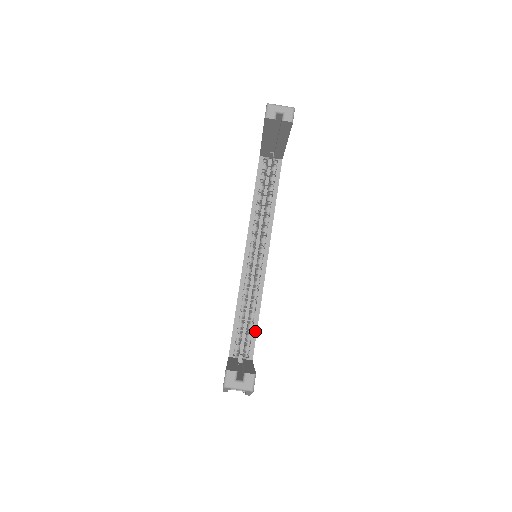
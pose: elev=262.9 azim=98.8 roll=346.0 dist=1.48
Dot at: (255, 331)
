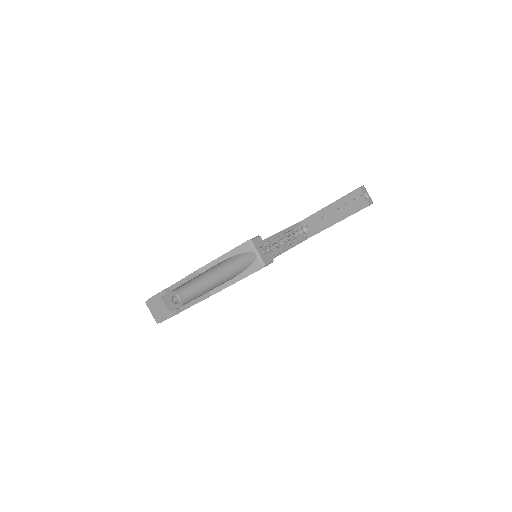
Dot at: occluded
